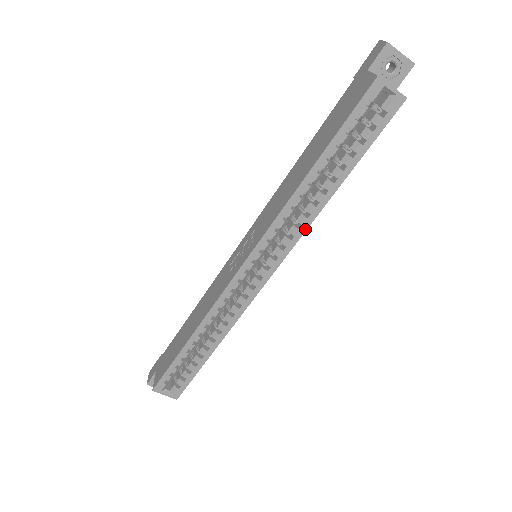
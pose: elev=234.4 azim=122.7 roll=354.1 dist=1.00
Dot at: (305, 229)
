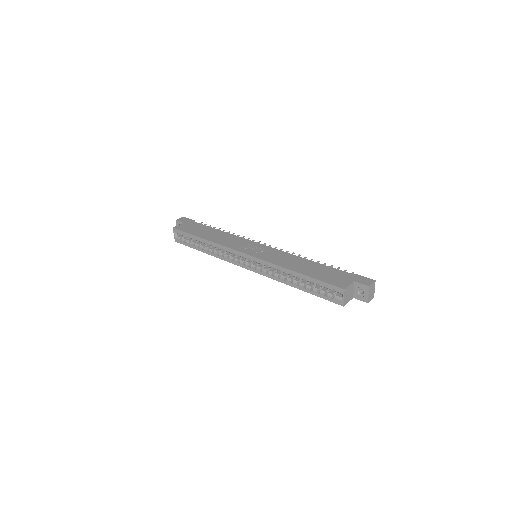
Dot at: (273, 278)
